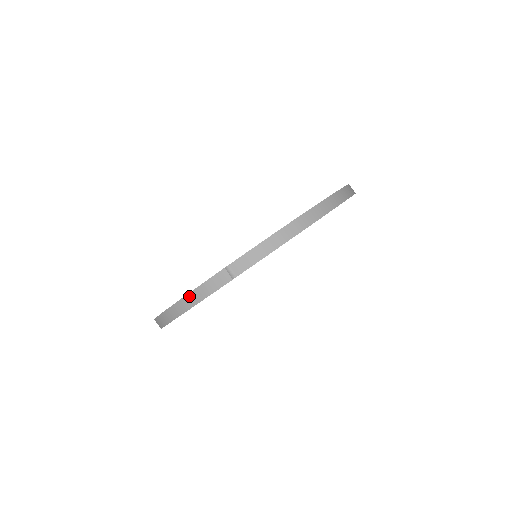
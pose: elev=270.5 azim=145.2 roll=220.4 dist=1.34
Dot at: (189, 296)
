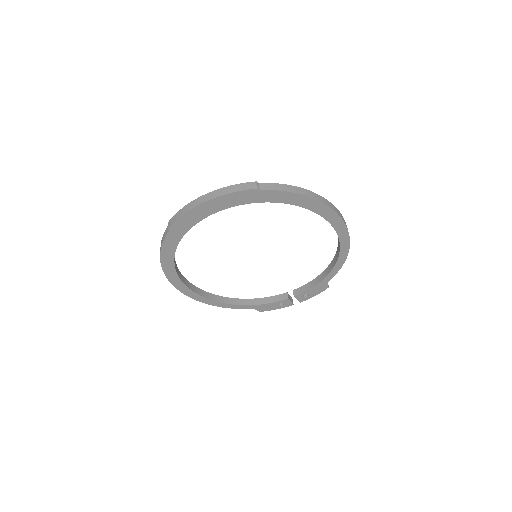
Dot at: (219, 190)
